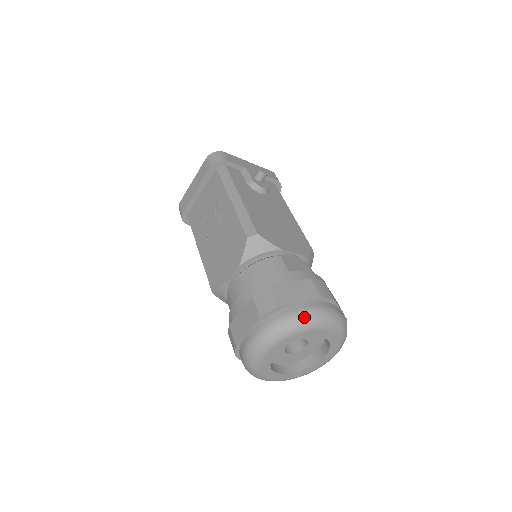
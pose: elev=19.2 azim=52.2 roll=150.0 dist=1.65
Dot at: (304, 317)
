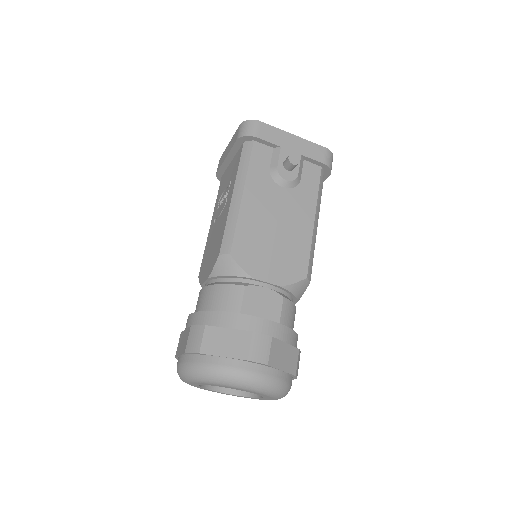
Dot at: (219, 374)
